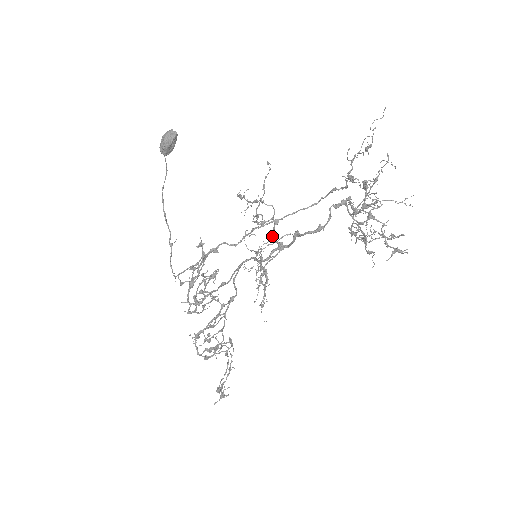
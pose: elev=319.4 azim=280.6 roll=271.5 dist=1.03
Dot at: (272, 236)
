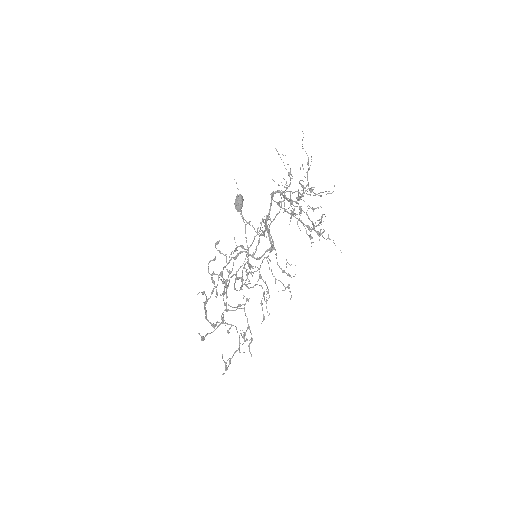
Dot at: (273, 245)
